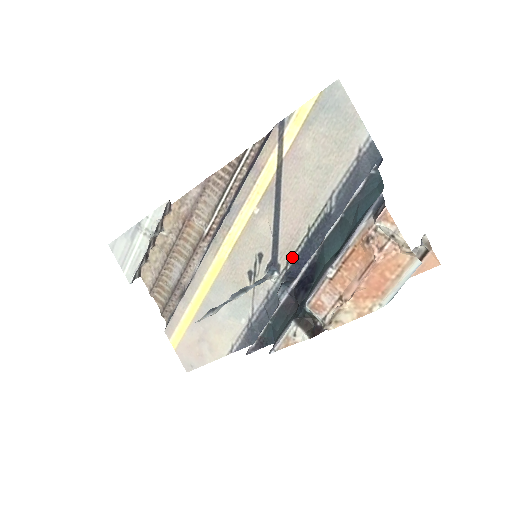
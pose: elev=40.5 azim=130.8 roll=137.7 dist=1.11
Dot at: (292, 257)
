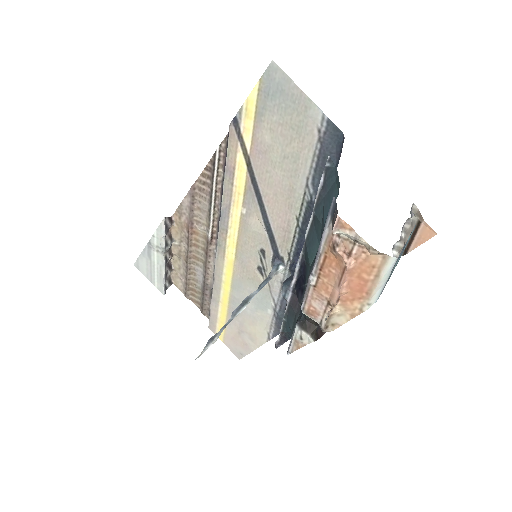
Dot at: (291, 248)
